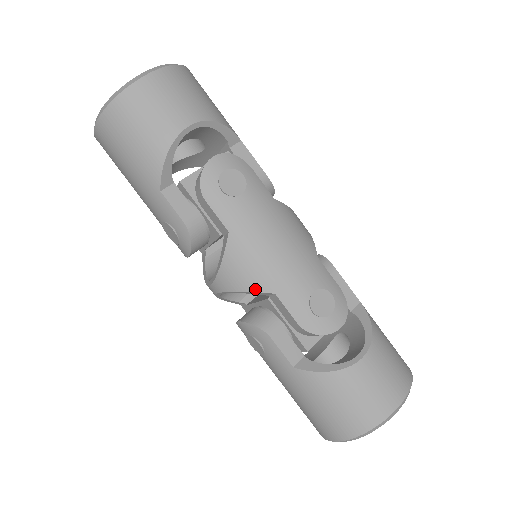
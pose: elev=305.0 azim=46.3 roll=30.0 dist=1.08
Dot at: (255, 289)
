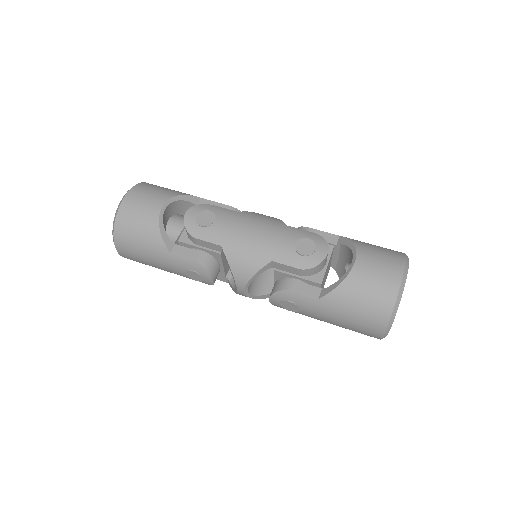
Dot at: (259, 267)
